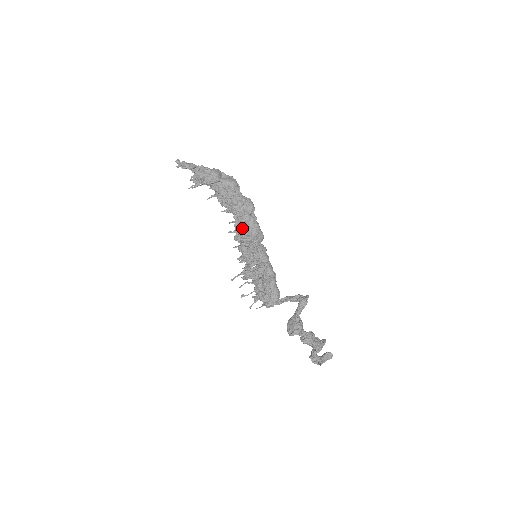
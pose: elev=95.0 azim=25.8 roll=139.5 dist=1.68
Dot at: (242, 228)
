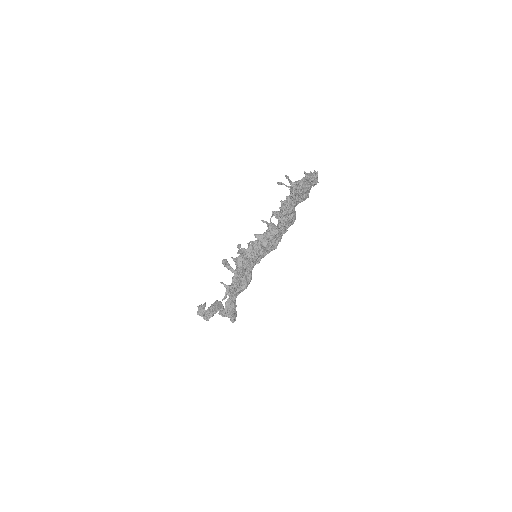
Dot at: occluded
